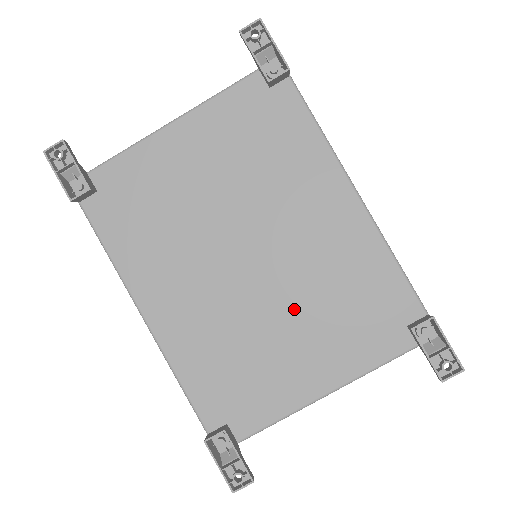
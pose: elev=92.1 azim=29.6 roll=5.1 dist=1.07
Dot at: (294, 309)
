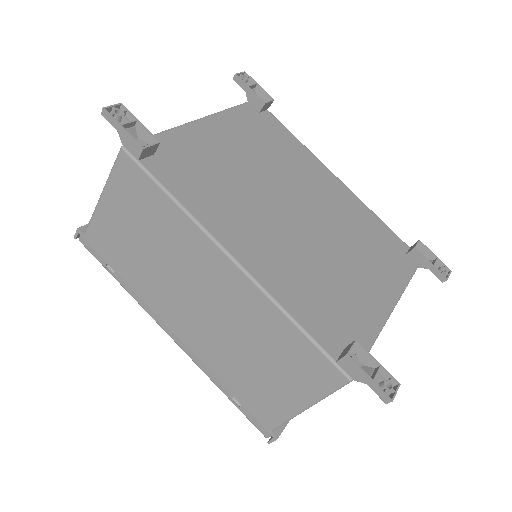
Dot at: (342, 247)
